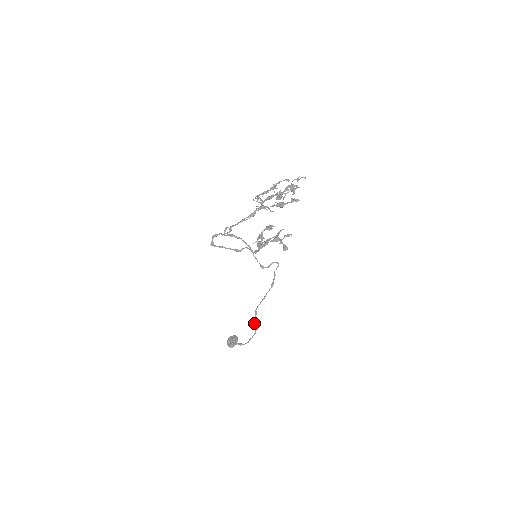
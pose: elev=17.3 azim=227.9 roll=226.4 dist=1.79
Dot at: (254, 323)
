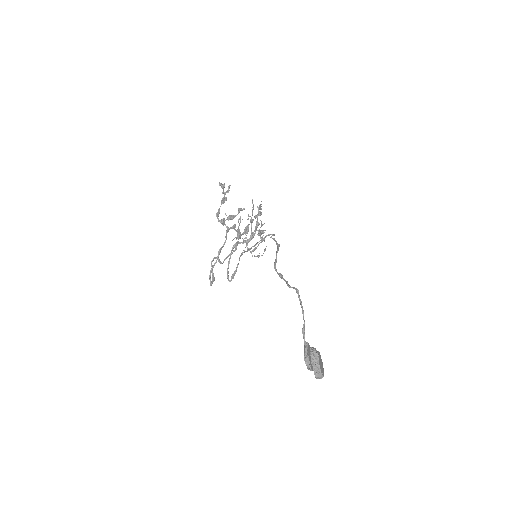
Dot at: occluded
